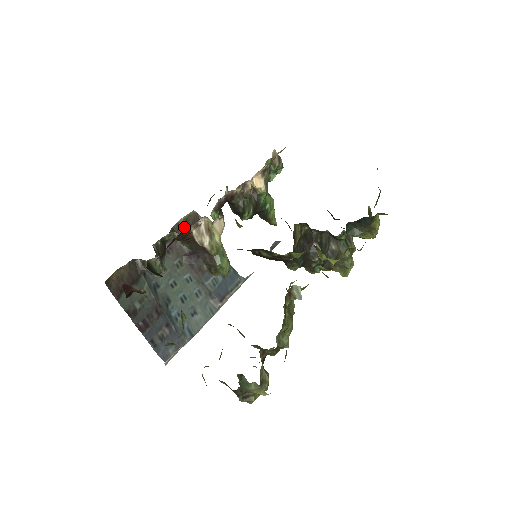
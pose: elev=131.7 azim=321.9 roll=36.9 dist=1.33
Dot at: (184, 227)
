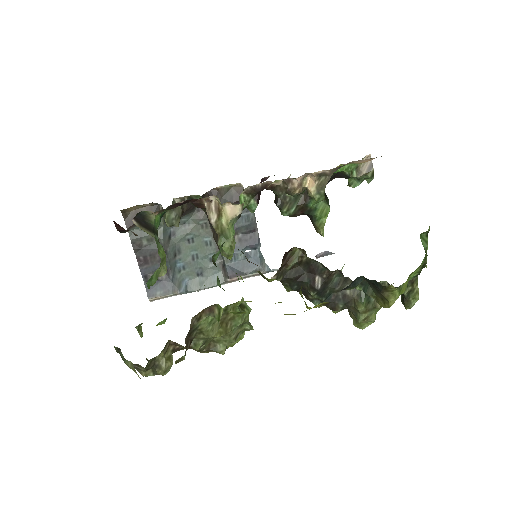
Dot at: (222, 195)
